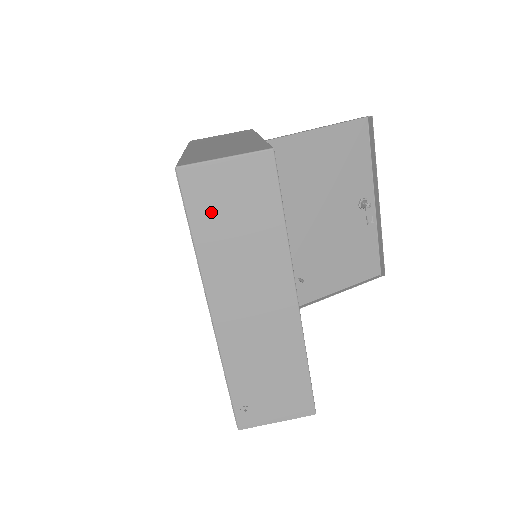
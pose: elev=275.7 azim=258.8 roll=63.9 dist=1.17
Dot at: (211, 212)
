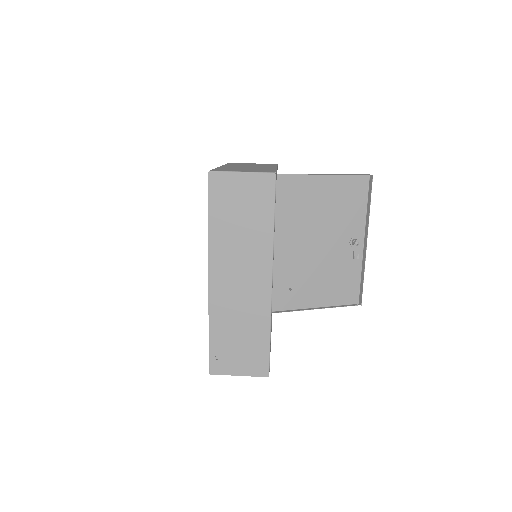
Dot at: (225, 206)
